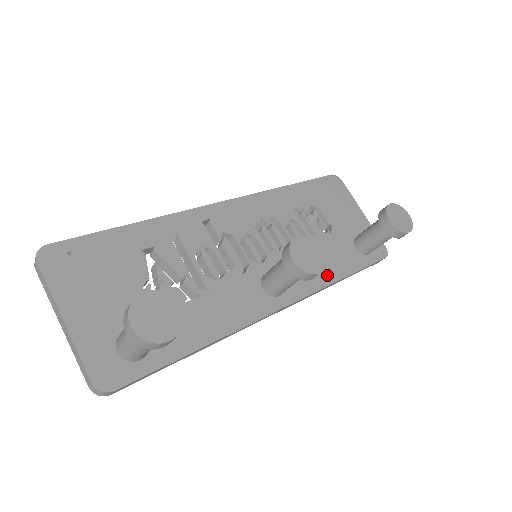
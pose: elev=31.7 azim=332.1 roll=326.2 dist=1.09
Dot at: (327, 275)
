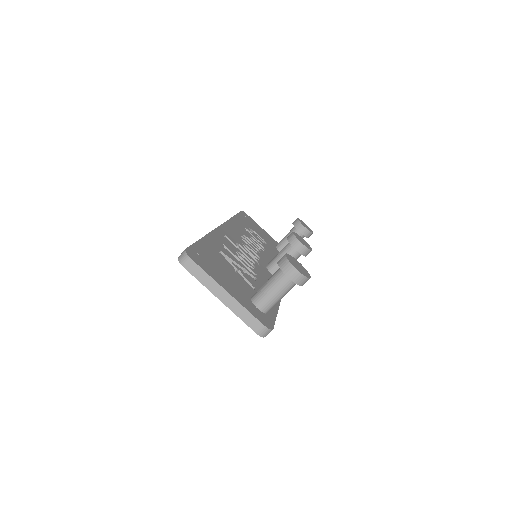
Dot at: occluded
